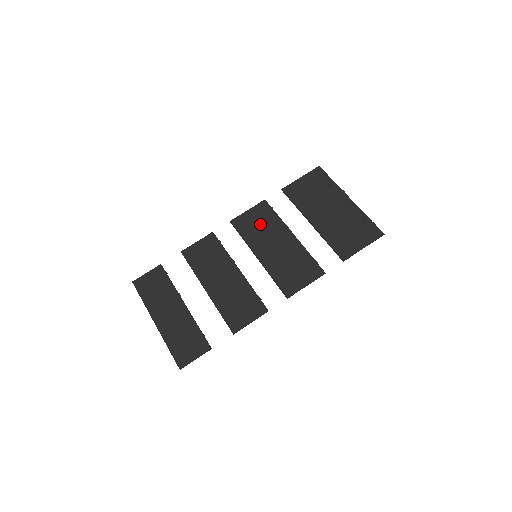
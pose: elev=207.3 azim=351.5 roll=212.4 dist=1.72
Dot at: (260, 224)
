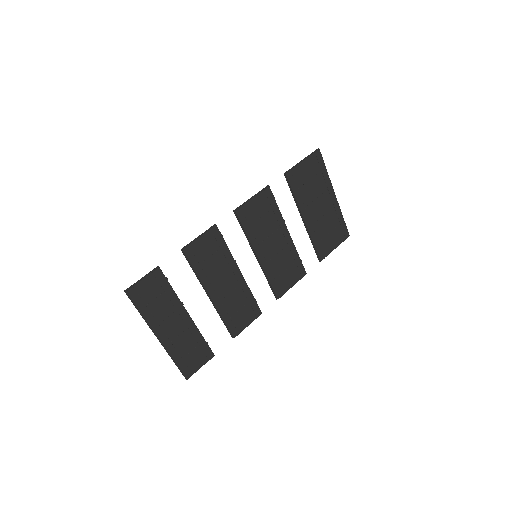
Dot at: (263, 218)
